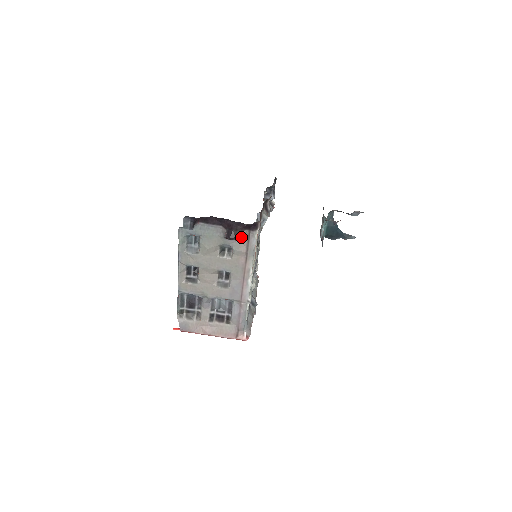
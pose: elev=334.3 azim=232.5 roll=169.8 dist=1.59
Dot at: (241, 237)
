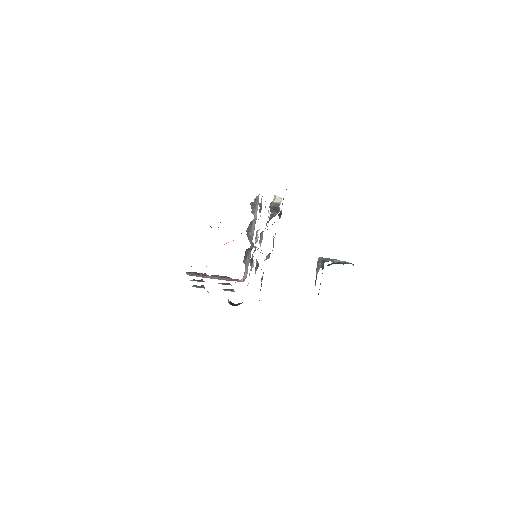
Dot at: (242, 302)
